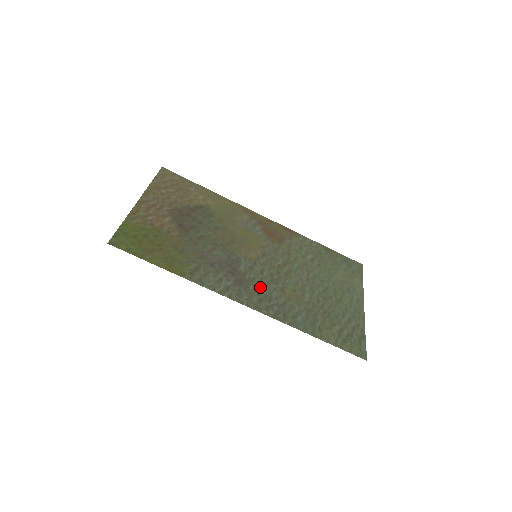
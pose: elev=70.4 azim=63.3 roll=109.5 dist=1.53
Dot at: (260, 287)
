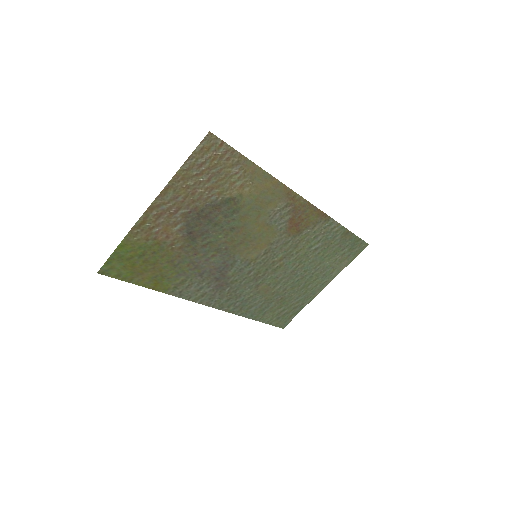
Dot at: (237, 288)
